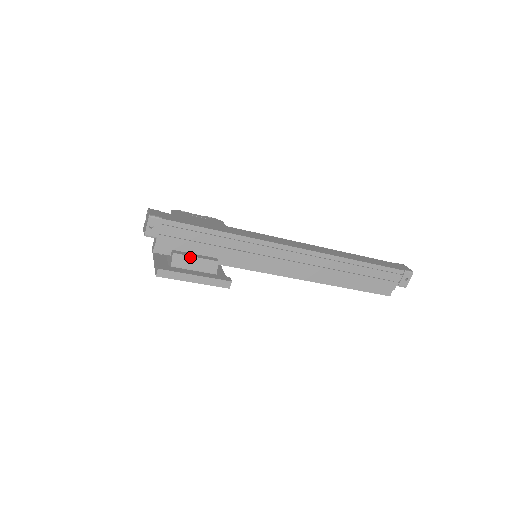
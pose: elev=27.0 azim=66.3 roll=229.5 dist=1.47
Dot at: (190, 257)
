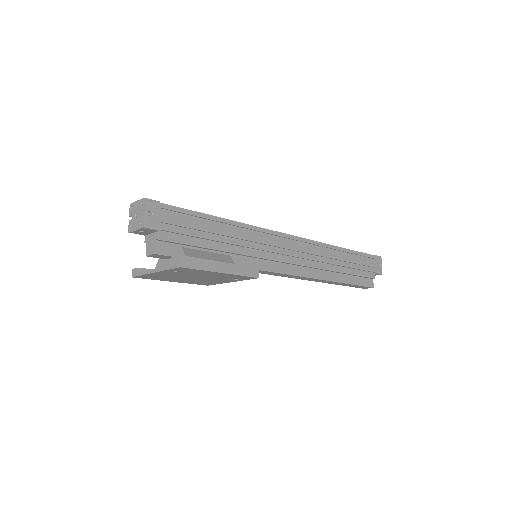
Dot at: (201, 251)
